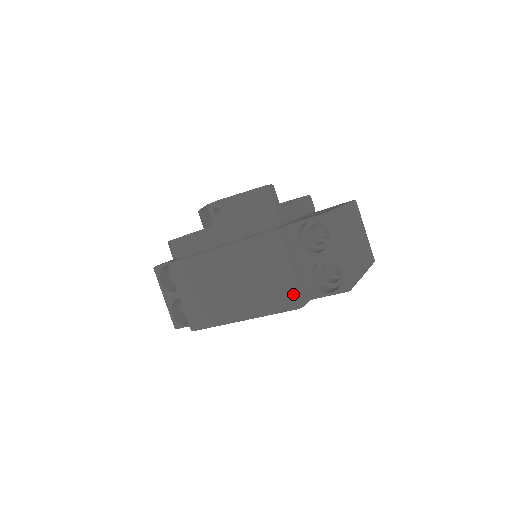
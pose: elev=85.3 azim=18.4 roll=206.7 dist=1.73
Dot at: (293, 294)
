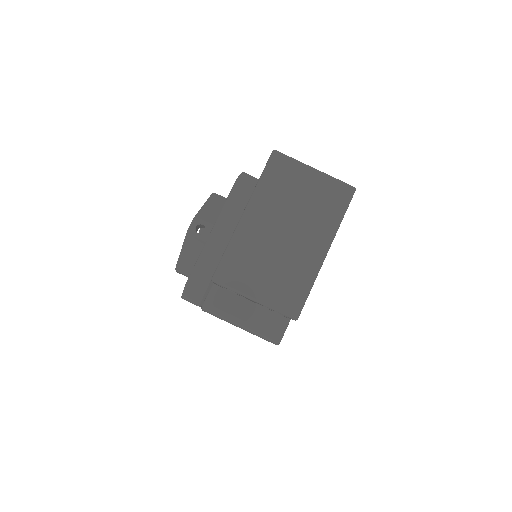
Dot at: (263, 338)
